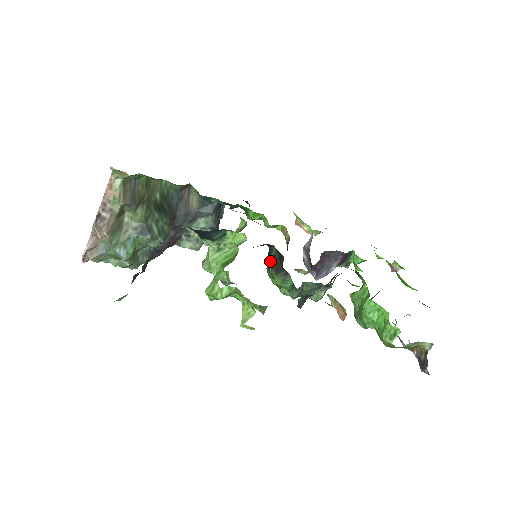
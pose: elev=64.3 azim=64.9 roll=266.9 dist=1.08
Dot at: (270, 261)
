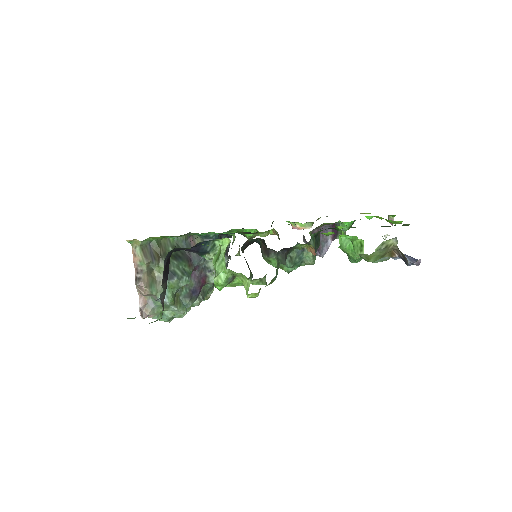
Dot at: (261, 251)
